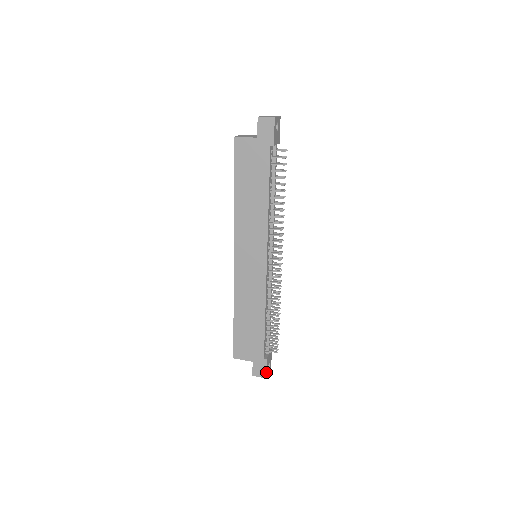
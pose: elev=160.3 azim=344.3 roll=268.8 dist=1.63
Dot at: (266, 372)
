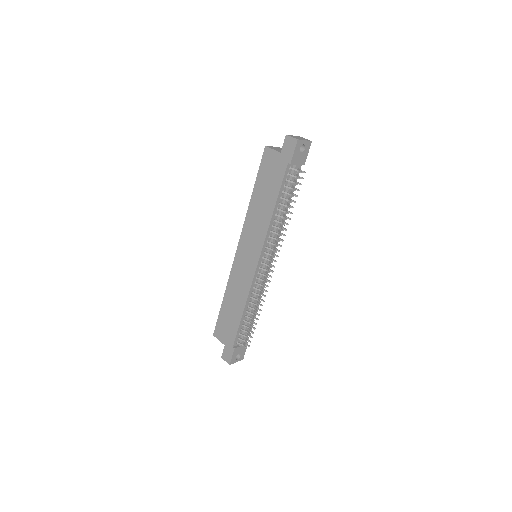
Dot at: (231, 360)
